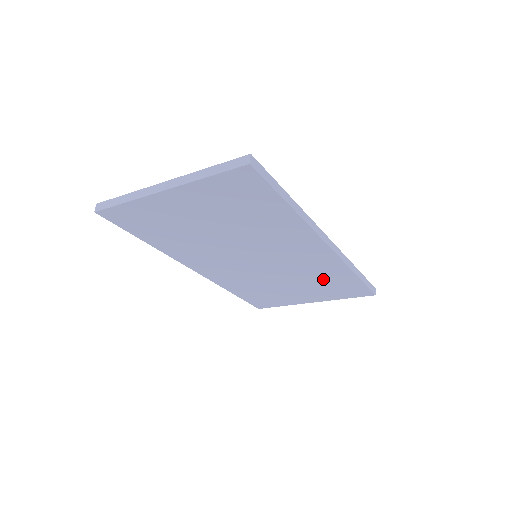
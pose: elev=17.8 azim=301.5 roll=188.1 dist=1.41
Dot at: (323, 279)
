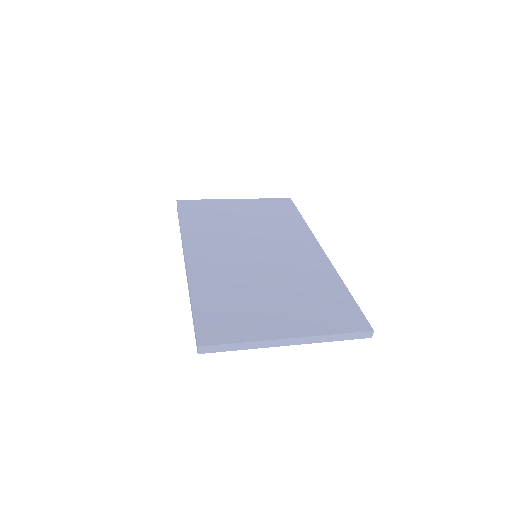
Dot at: occluded
